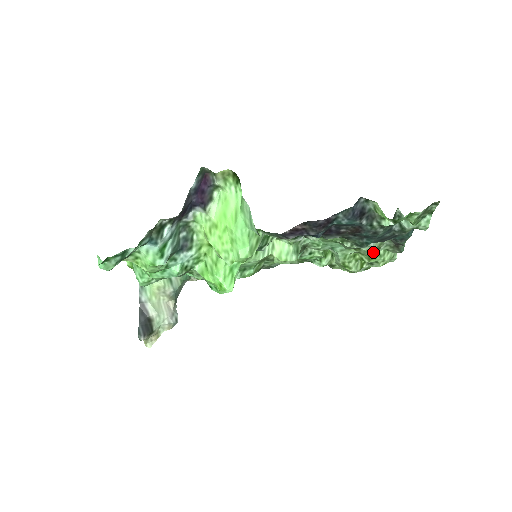
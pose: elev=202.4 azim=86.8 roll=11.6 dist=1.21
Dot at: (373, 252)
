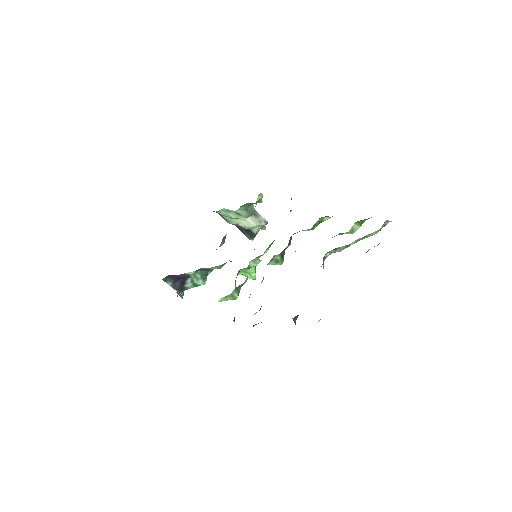
Dot at: occluded
